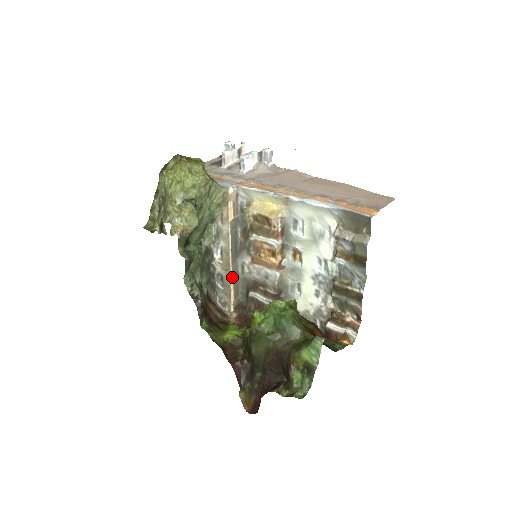
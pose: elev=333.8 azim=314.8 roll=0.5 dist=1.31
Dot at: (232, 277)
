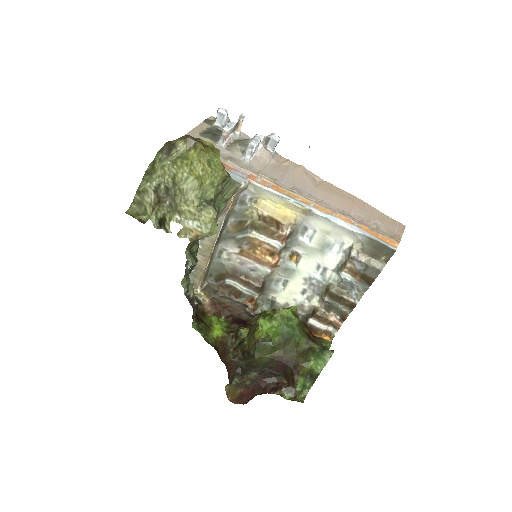
Dot at: (209, 262)
